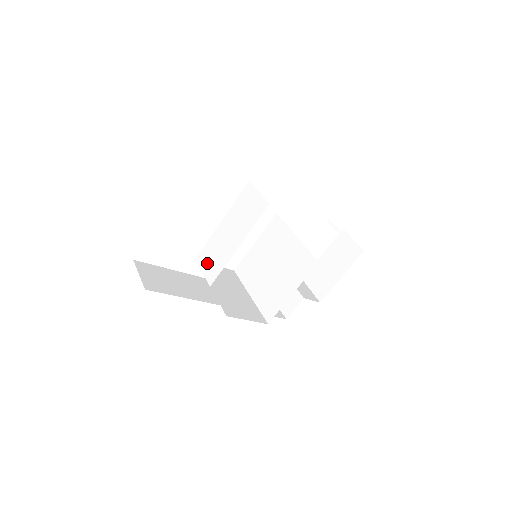
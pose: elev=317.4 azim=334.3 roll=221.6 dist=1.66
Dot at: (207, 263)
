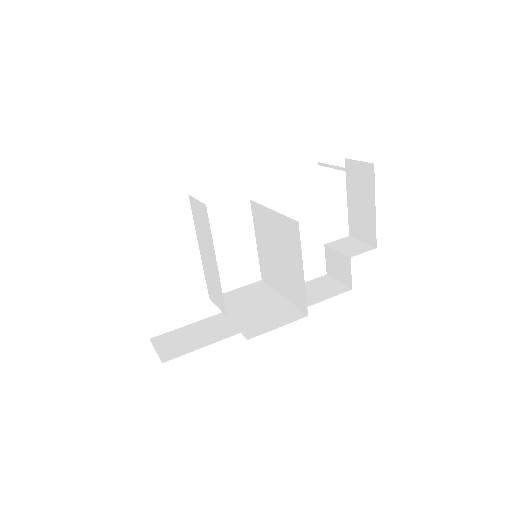
Dot at: (214, 296)
